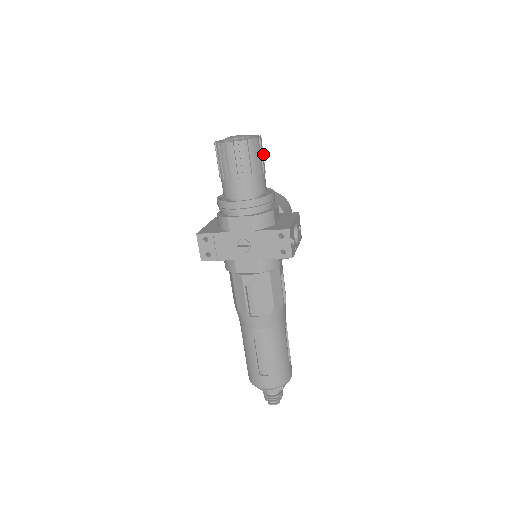
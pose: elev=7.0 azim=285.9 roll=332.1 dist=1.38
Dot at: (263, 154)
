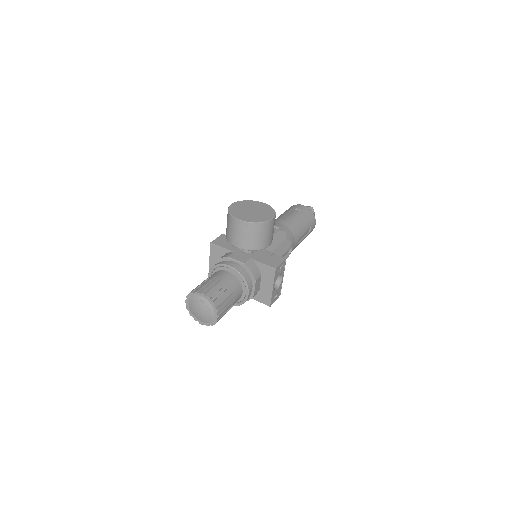
Dot at: (226, 304)
